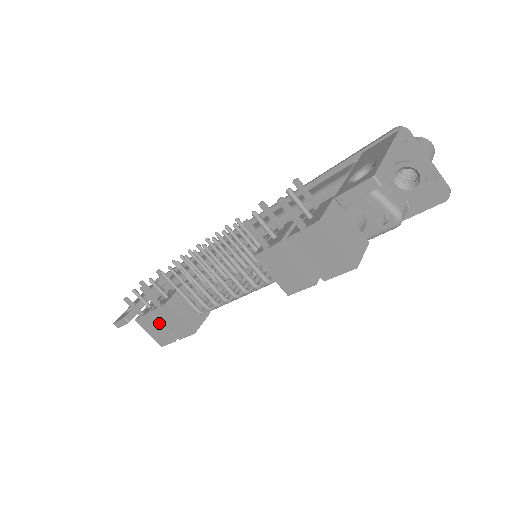
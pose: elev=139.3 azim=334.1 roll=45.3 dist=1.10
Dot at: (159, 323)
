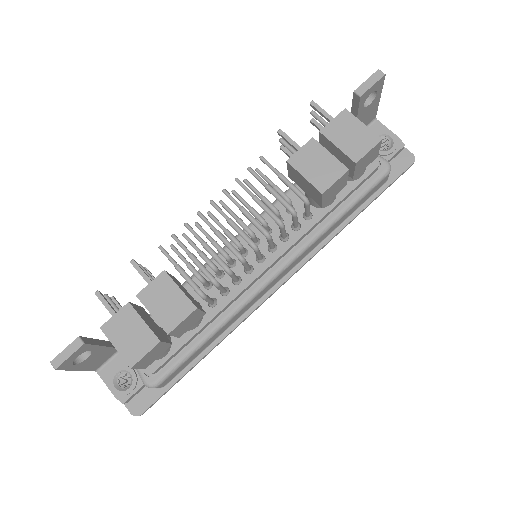
Dot at: (141, 317)
